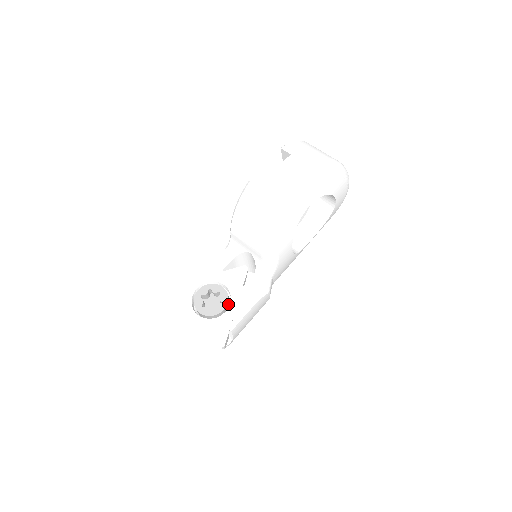
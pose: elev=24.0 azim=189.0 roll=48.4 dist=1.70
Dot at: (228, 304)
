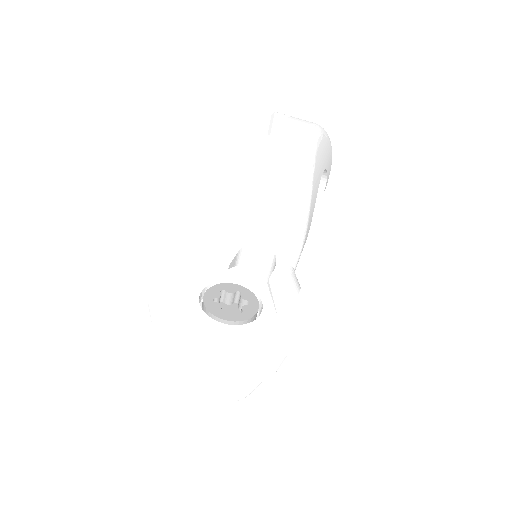
Dot at: occluded
